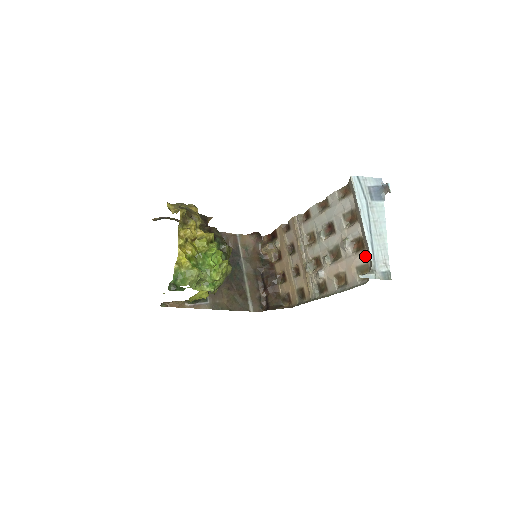
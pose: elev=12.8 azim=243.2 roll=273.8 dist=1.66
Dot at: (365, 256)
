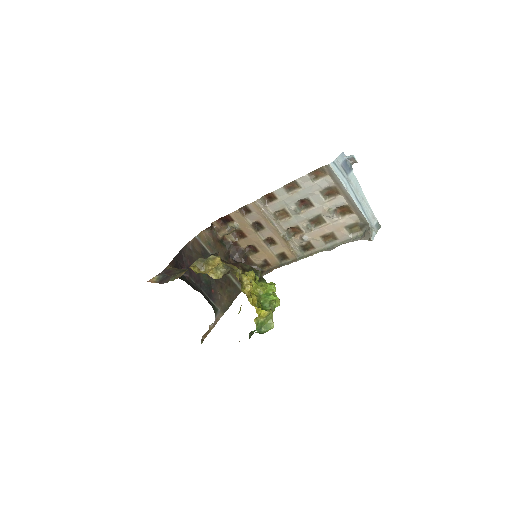
Dot at: (354, 218)
